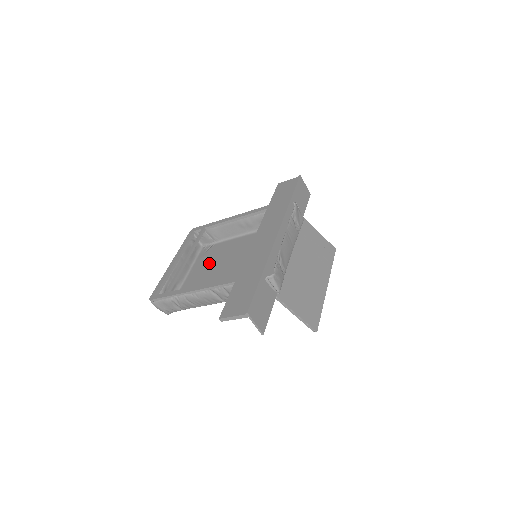
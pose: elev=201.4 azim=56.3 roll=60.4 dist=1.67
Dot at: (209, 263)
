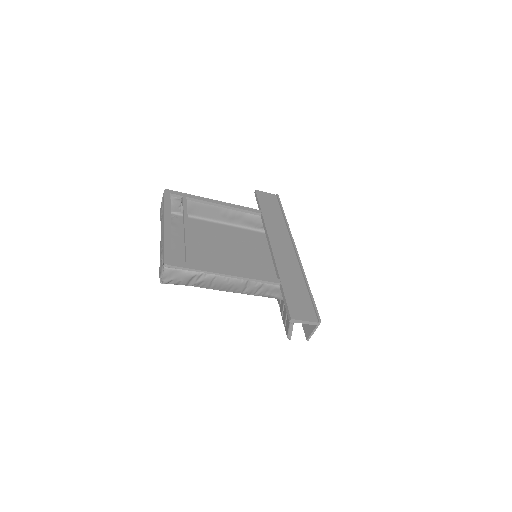
Dot at: occluded
